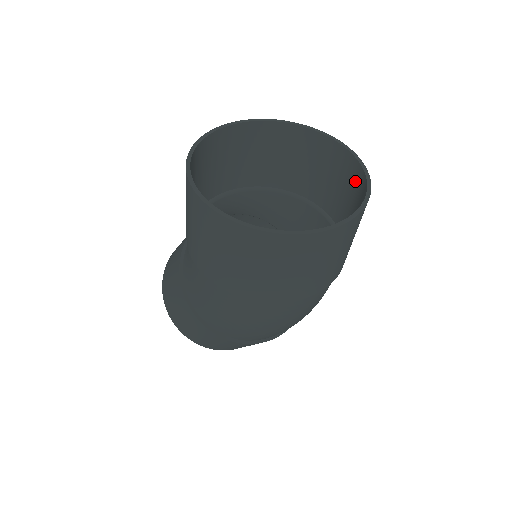
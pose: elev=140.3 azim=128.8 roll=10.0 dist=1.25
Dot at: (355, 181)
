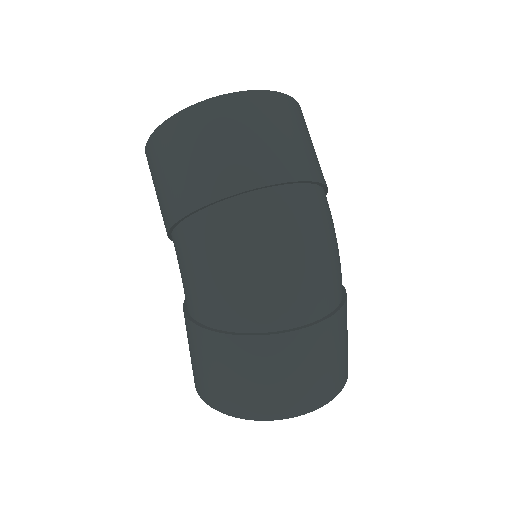
Dot at: occluded
